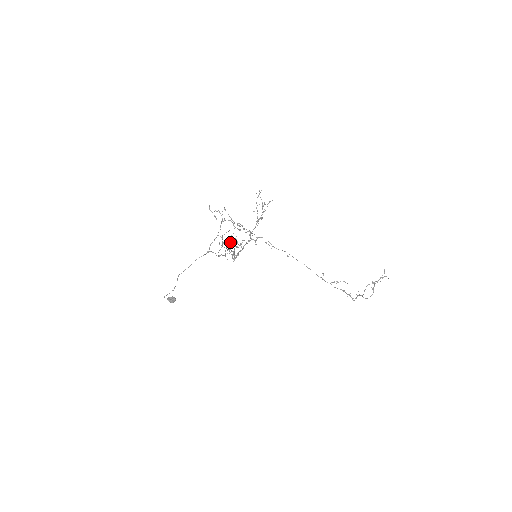
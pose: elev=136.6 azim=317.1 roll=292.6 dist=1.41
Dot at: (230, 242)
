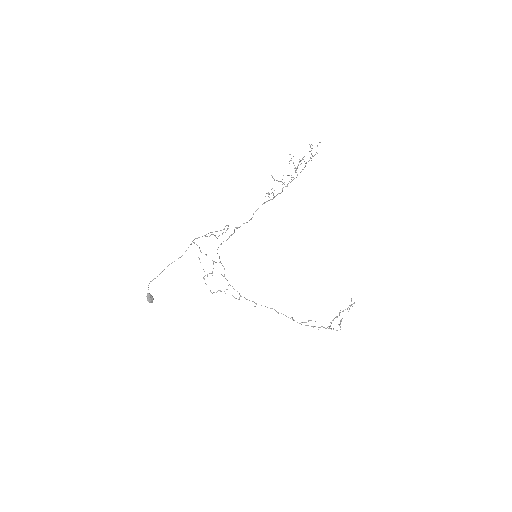
Dot at: (269, 194)
